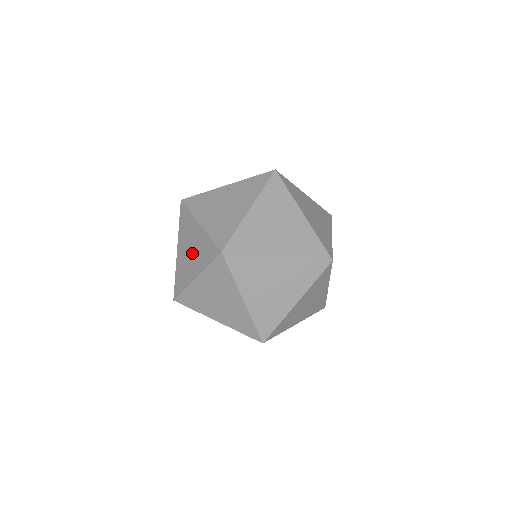
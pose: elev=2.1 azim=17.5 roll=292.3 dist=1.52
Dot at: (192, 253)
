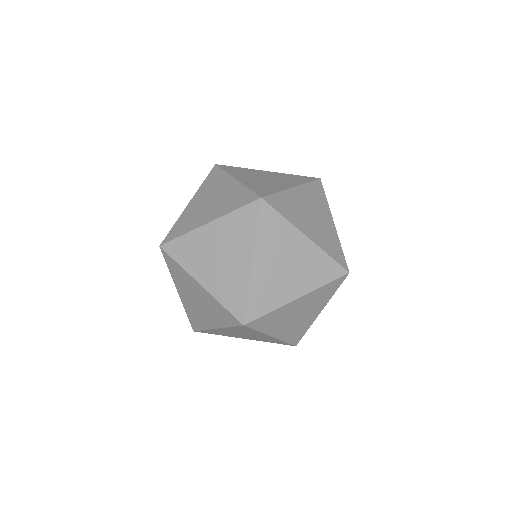
Dot at: occluded
